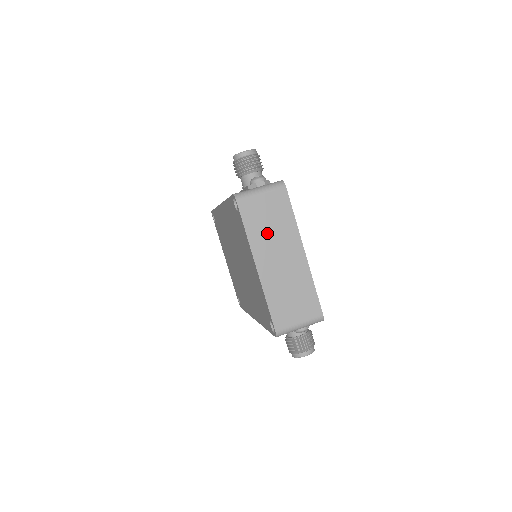
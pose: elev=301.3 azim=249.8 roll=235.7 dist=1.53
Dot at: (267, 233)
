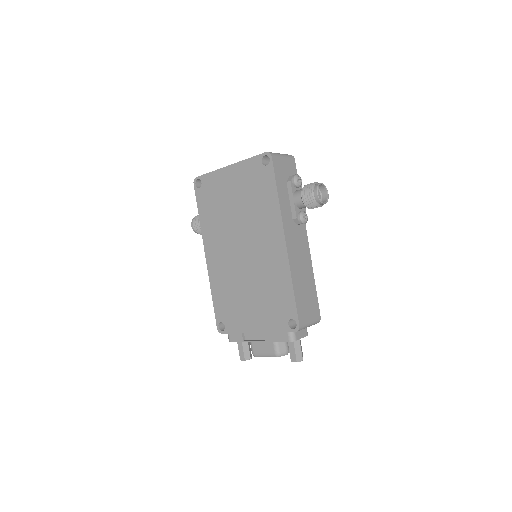
Dot at: occluded
